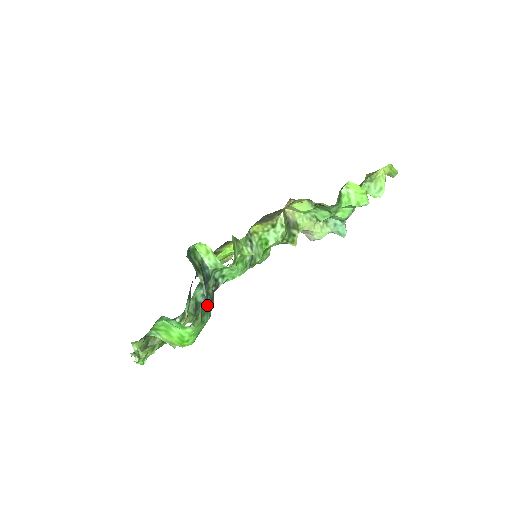
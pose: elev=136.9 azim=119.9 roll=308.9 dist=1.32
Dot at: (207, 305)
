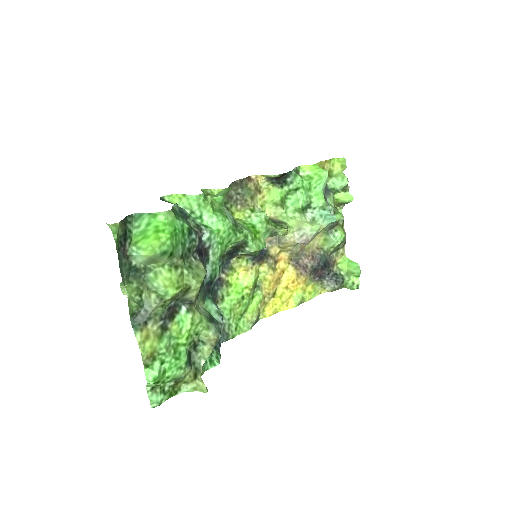
Dot at: (183, 218)
